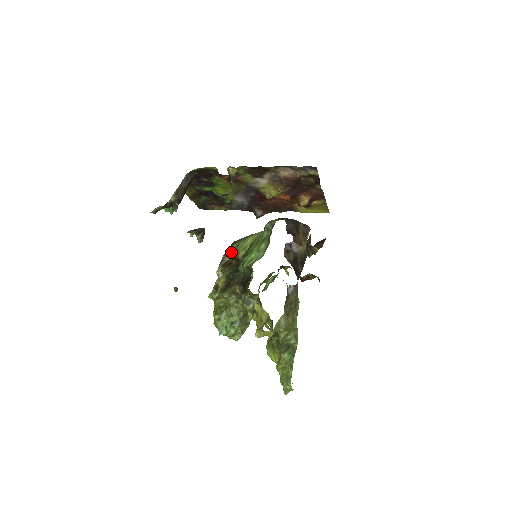
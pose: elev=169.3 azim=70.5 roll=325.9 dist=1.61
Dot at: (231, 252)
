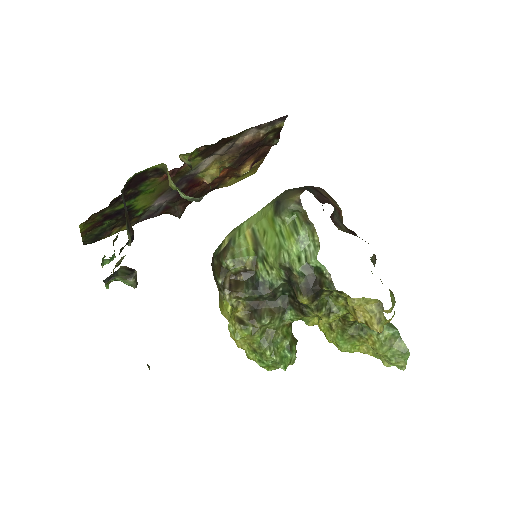
Dot at: (230, 268)
